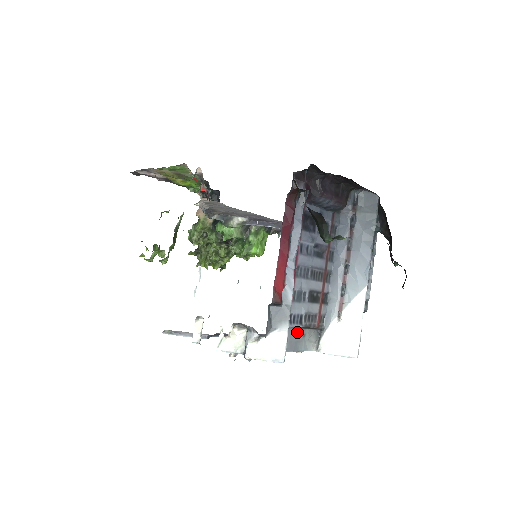
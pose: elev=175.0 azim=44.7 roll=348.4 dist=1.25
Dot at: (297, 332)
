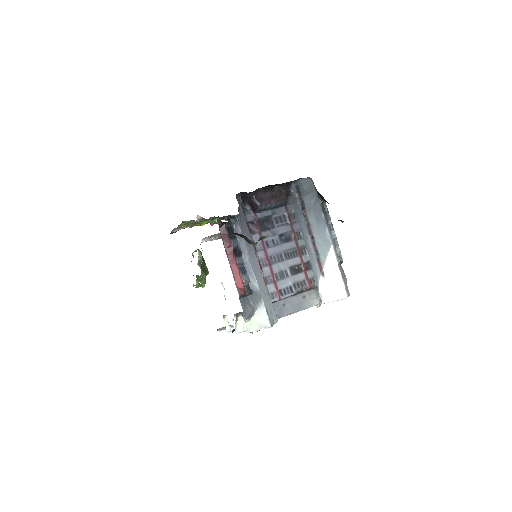
Dot at: (296, 298)
